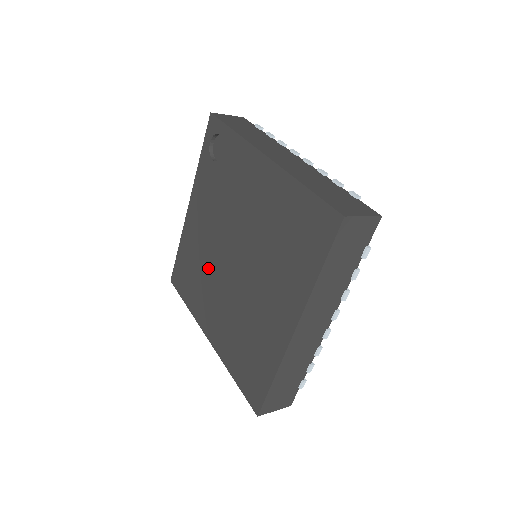
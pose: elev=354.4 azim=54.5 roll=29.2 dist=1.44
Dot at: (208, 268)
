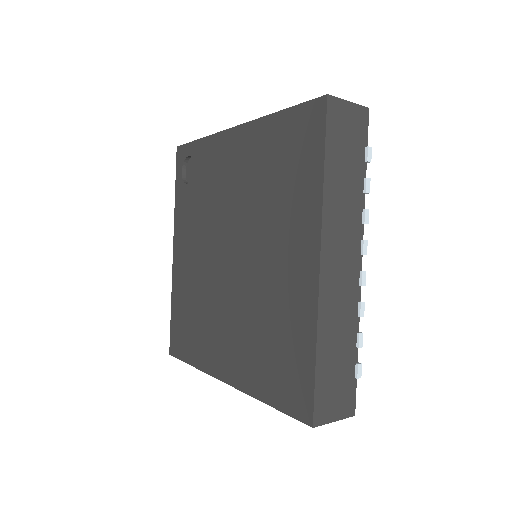
Dot at: (206, 295)
